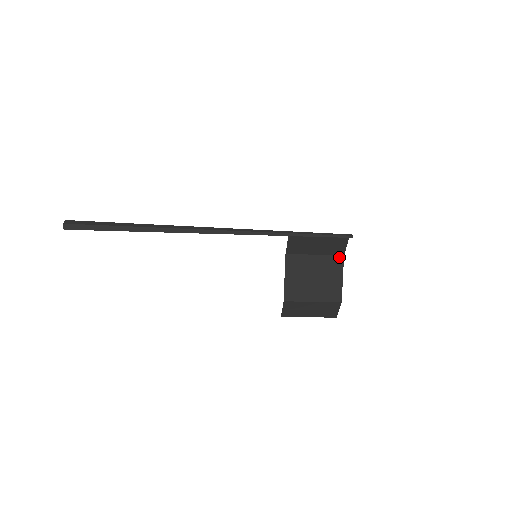
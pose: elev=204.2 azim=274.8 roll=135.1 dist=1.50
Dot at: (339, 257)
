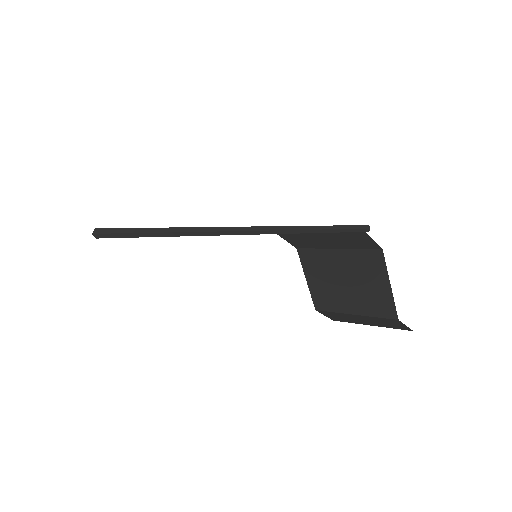
Dot at: (375, 252)
